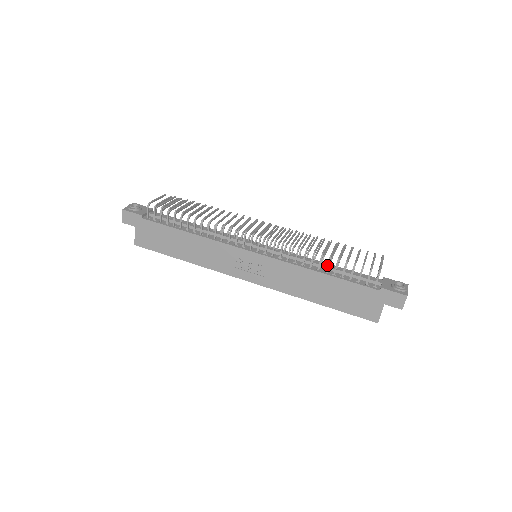
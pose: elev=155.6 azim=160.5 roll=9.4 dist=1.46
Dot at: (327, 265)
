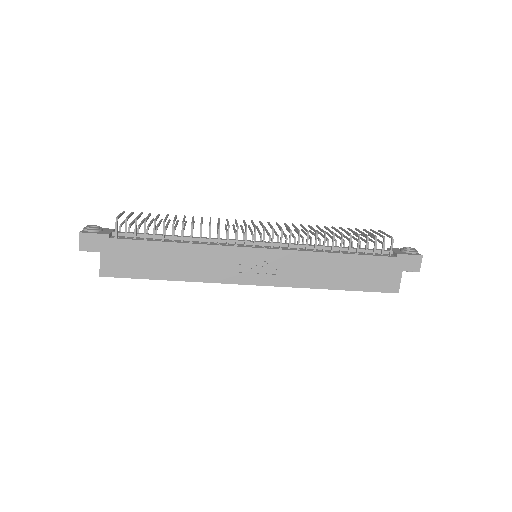
Dot at: (341, 244)
